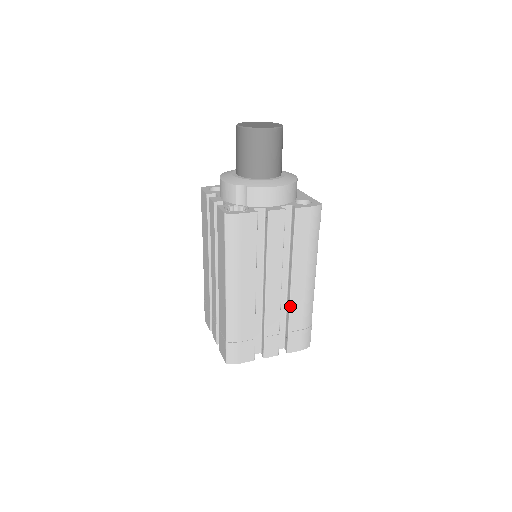
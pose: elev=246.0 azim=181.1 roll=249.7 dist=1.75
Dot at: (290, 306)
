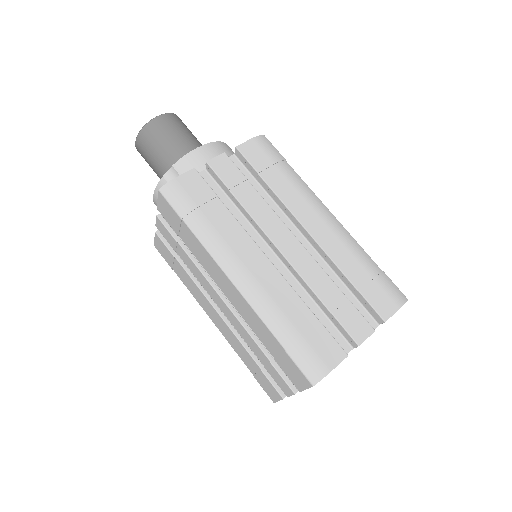
Dot at: (328, 256)
